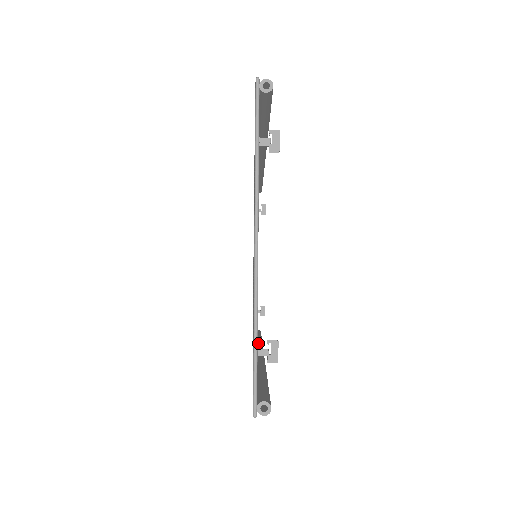
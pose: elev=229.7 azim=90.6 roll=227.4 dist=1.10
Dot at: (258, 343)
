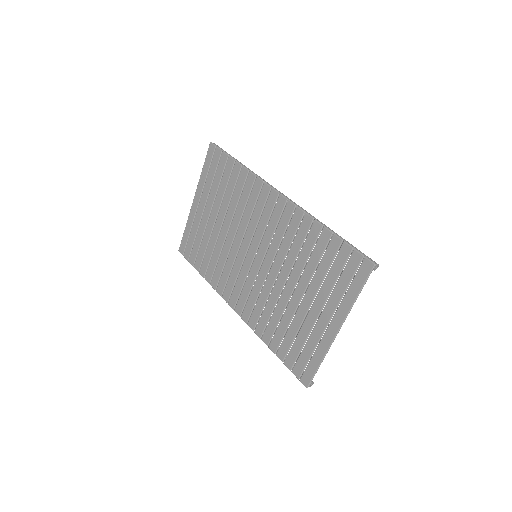
Dot at: occluded
